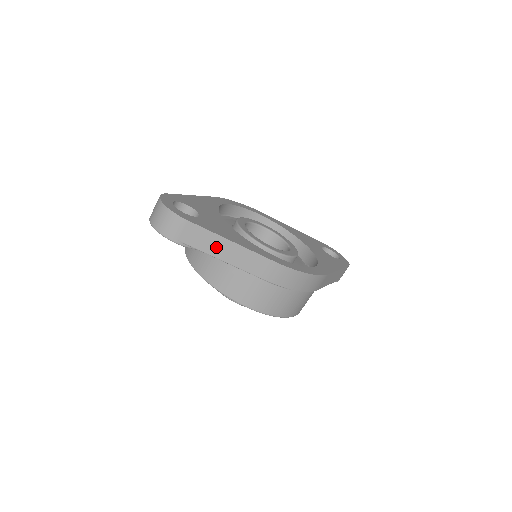
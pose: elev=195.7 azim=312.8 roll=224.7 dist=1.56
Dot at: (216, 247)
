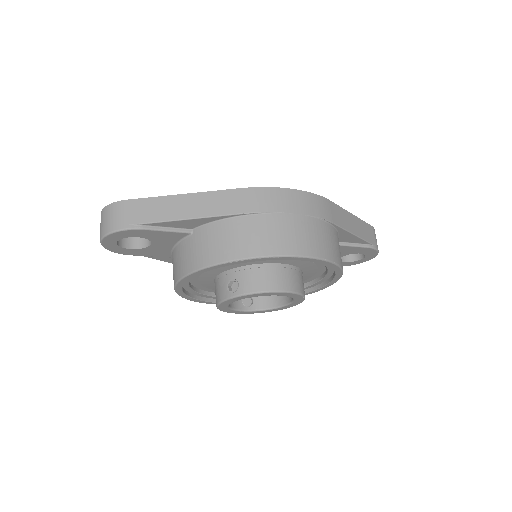
Dot at: (172, 209)
